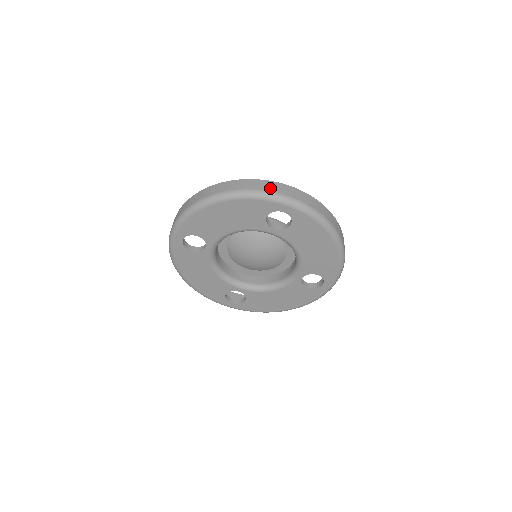
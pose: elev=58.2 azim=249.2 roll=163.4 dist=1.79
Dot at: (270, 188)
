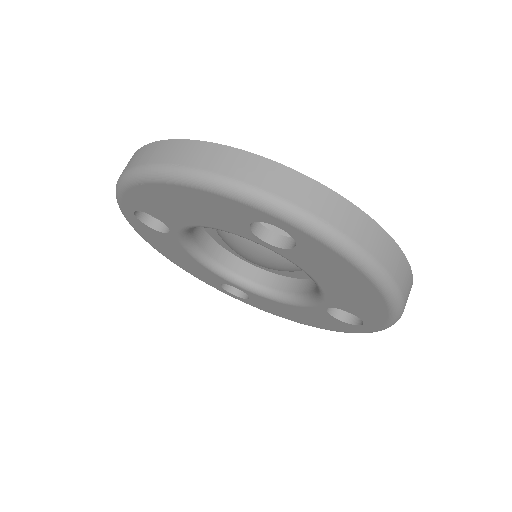
Dot at: (254, 176)
